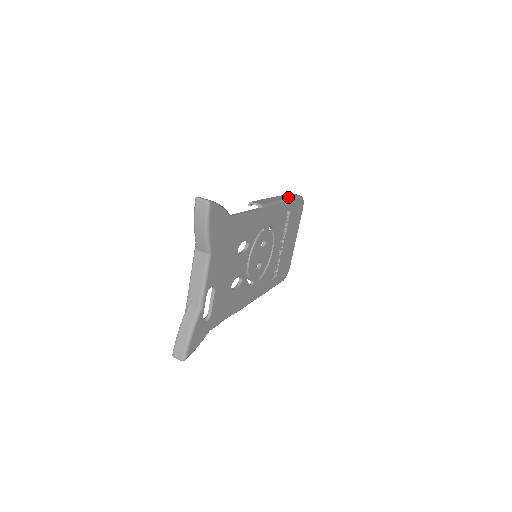
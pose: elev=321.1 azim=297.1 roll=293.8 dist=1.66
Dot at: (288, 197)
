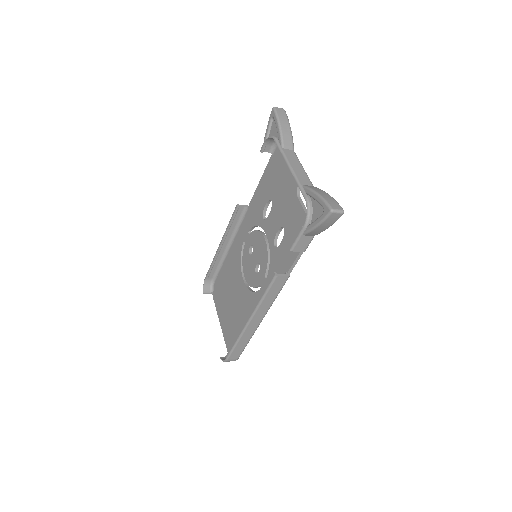
Dot at: (222, 257)
